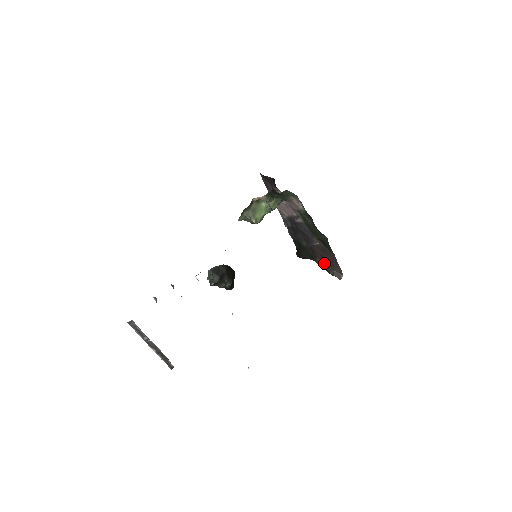
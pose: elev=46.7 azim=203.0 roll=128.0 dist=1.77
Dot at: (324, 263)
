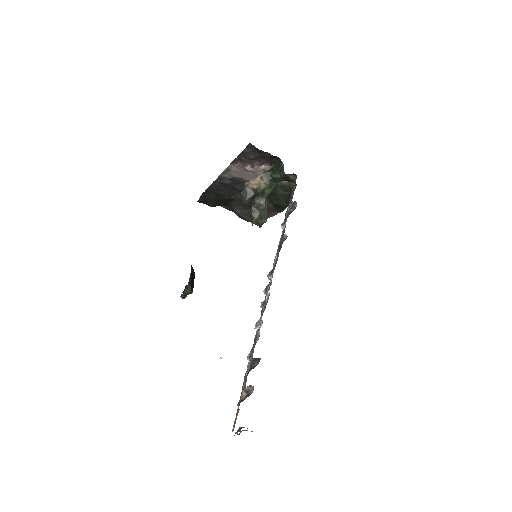
Dot at: (248, 214)
